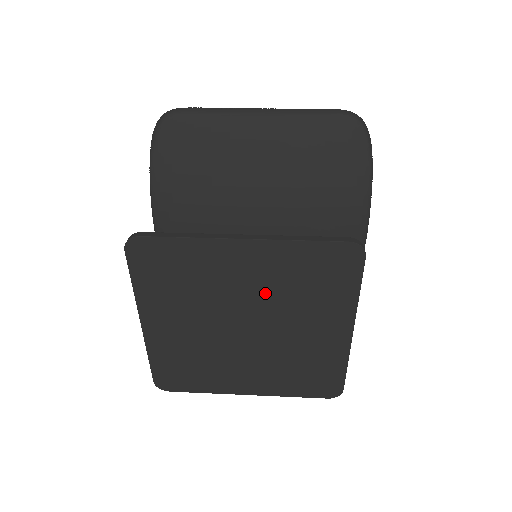
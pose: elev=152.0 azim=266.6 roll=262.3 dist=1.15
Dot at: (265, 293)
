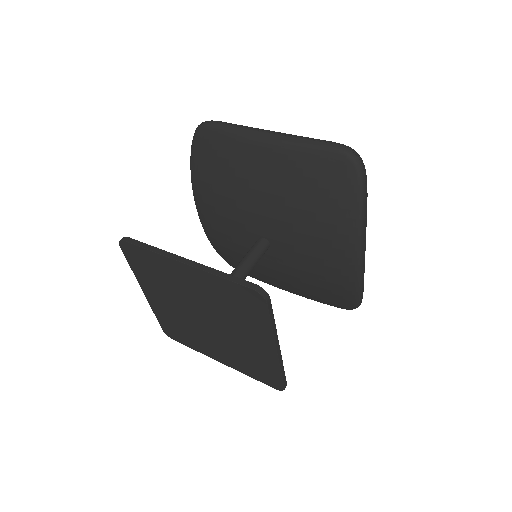
Dot at: (209, 302)
